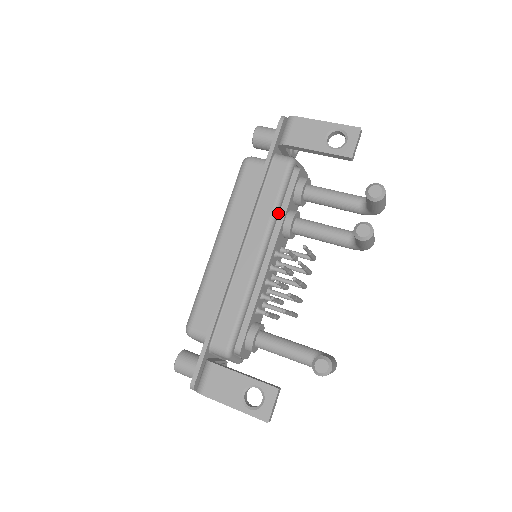
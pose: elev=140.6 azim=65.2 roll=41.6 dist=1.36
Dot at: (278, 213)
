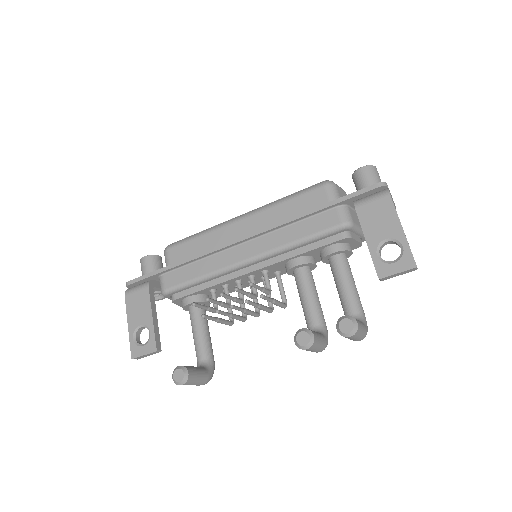
Dot at: (293, 249)
